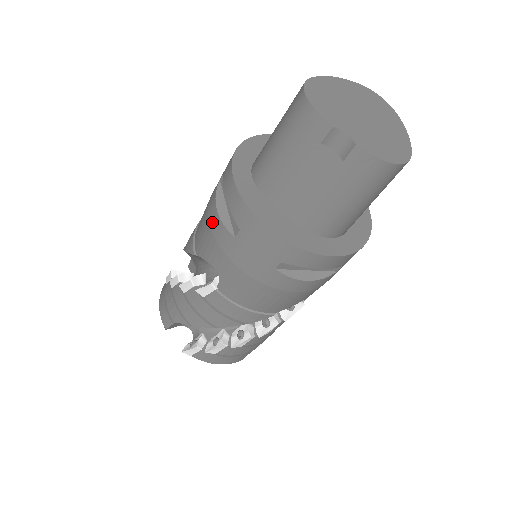
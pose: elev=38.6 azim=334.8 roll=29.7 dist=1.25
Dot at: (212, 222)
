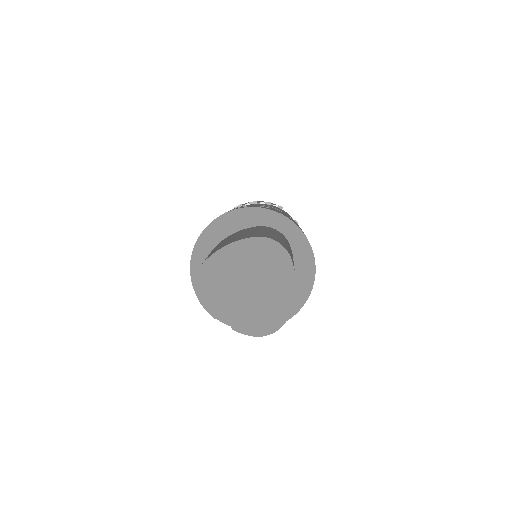
Dot at: occluded
